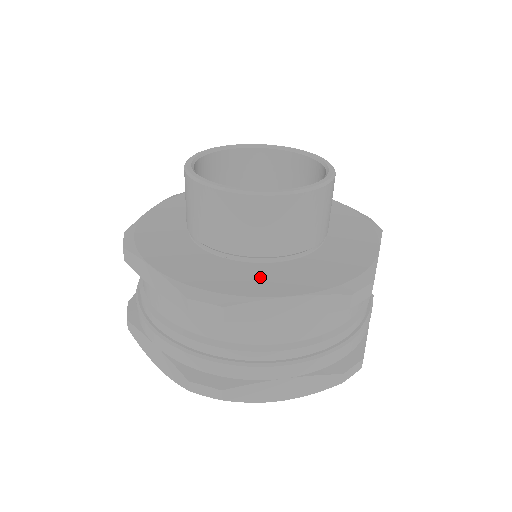
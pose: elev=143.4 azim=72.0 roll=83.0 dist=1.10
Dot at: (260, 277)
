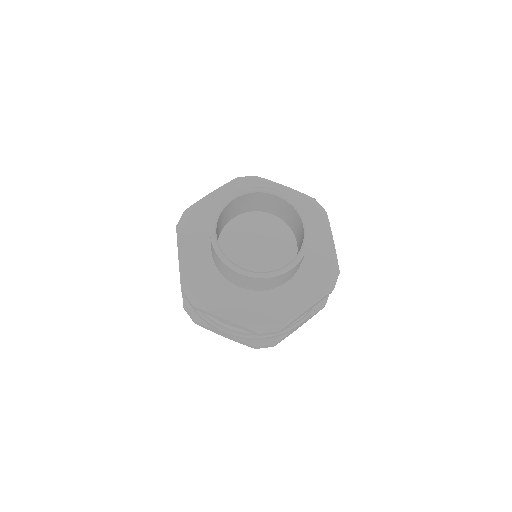
Dot at: (223, 296)
